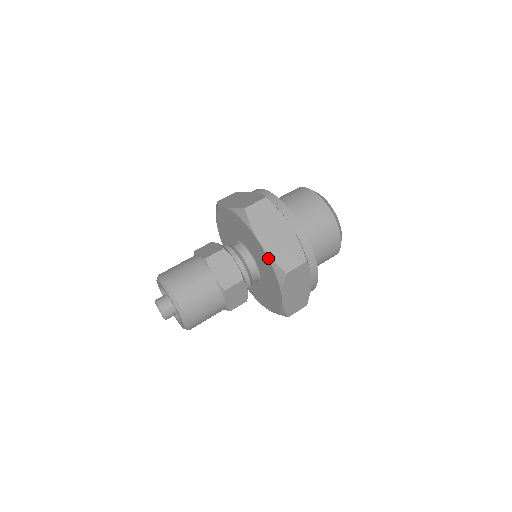
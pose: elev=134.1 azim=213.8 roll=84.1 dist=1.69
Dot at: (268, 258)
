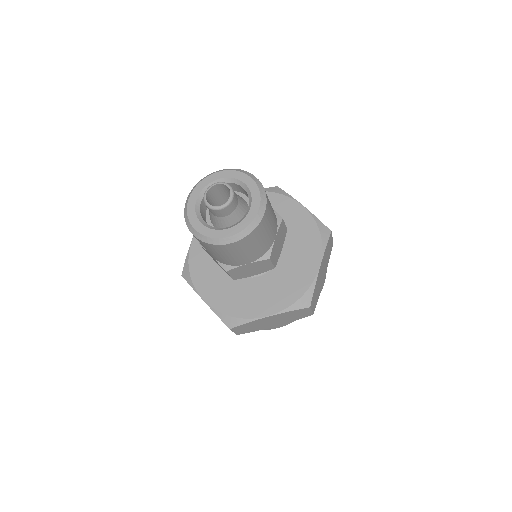
Dot at: (312, 216)
